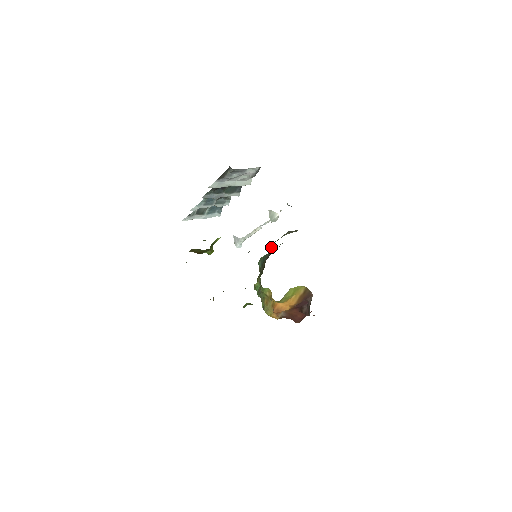
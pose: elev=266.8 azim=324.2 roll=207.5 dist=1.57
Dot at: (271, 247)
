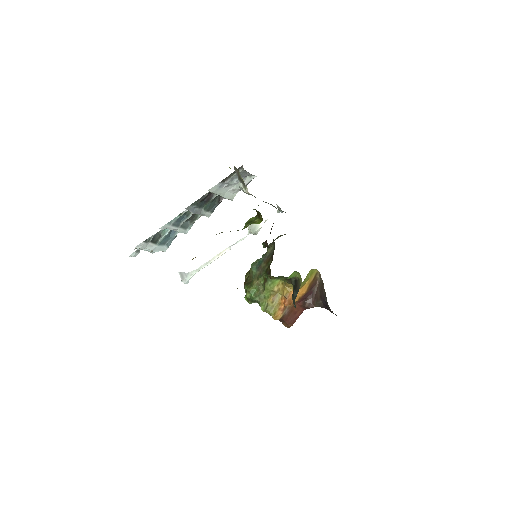
Dot at: occluded
